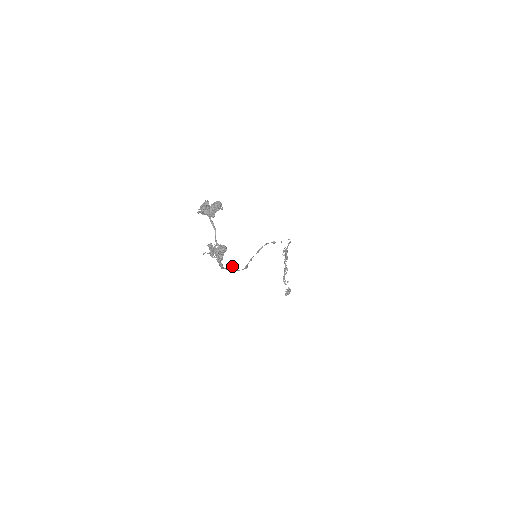
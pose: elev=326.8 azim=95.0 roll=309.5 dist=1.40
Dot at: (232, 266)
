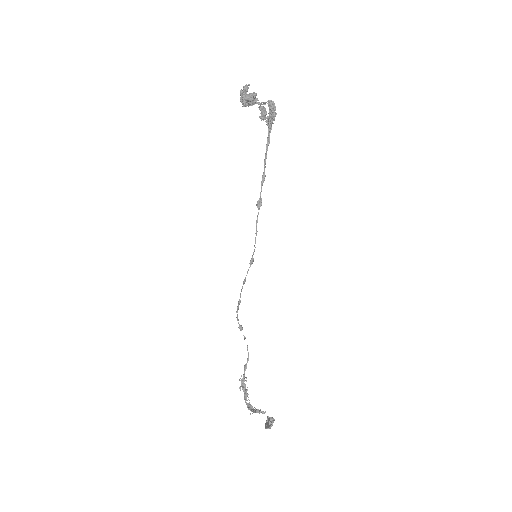
Dot at: (258, 200)
